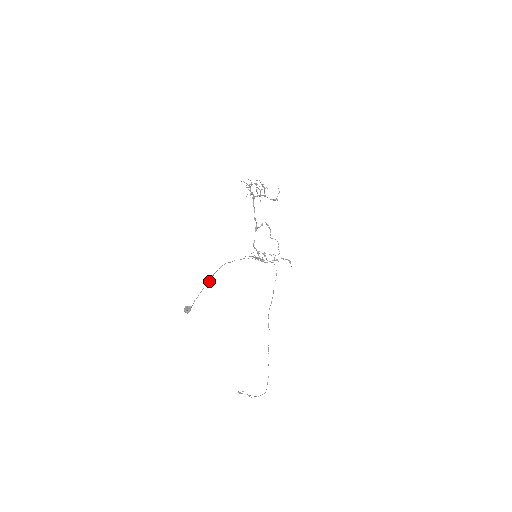
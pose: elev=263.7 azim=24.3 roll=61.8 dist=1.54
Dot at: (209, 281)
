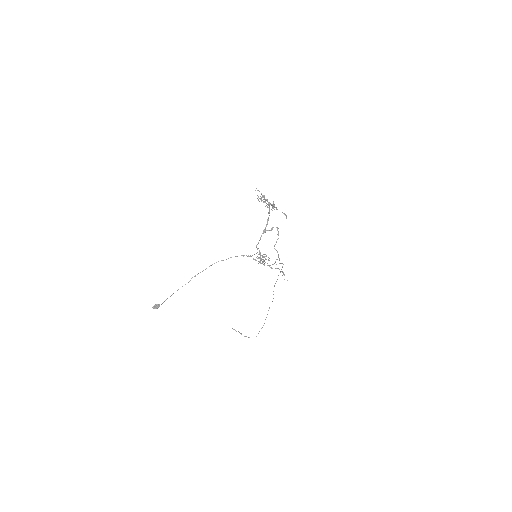
Dot at: (188, 282)
